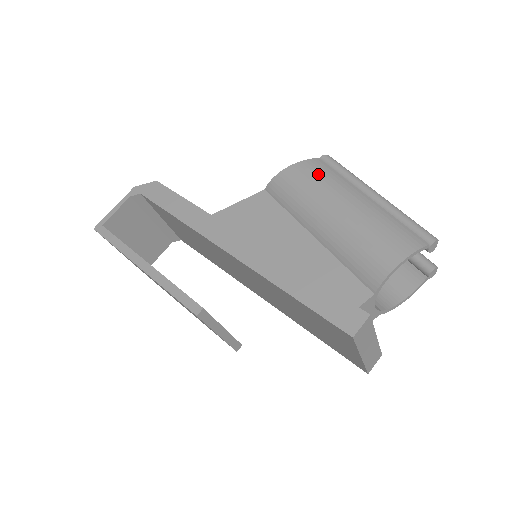
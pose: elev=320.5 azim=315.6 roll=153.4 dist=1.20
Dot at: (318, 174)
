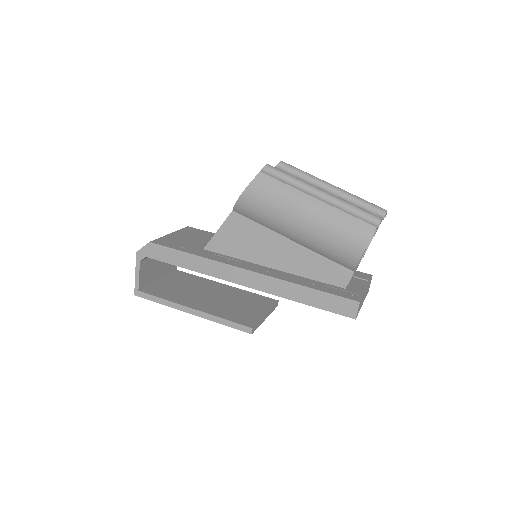
Dot at: (269, 193)
